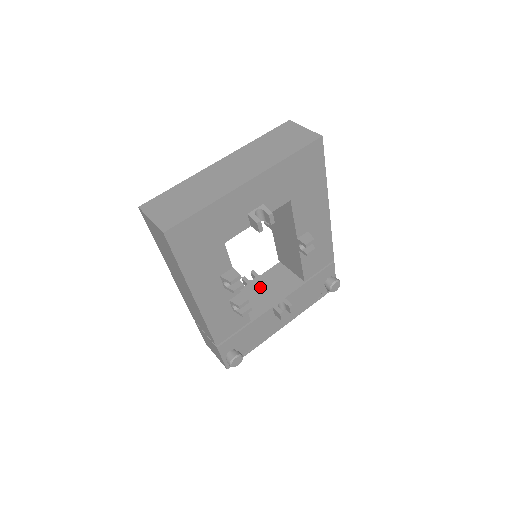
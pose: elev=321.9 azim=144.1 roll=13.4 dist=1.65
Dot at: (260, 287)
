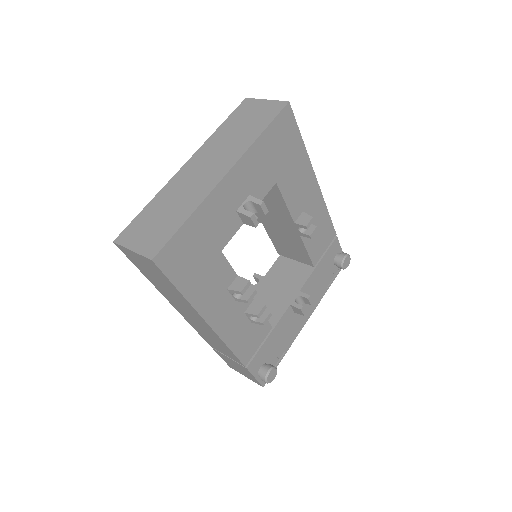
Dot at: (269, 288)
